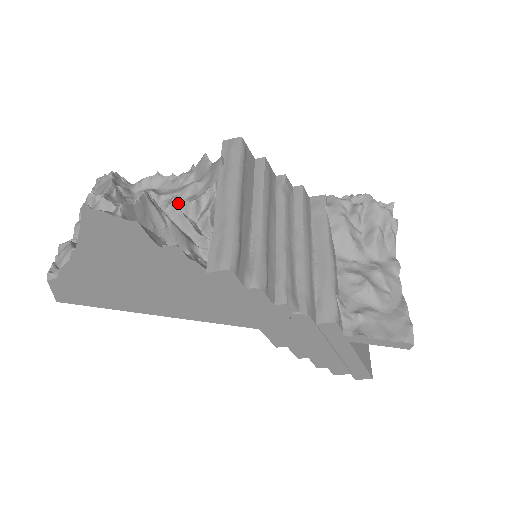
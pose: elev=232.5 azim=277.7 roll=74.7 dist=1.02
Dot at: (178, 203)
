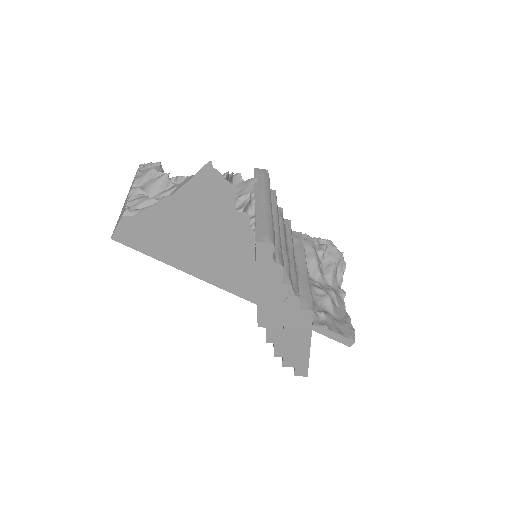
Dot at: occluded
